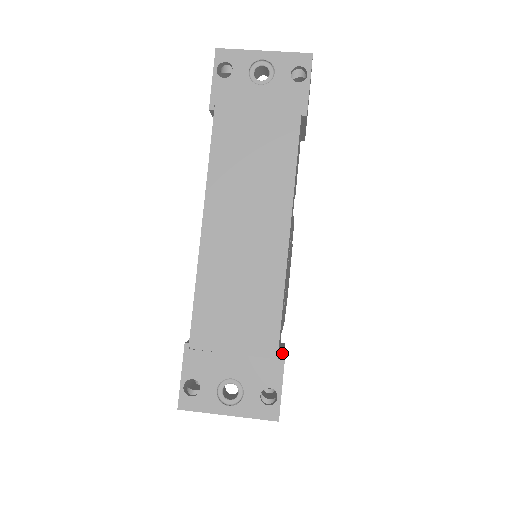
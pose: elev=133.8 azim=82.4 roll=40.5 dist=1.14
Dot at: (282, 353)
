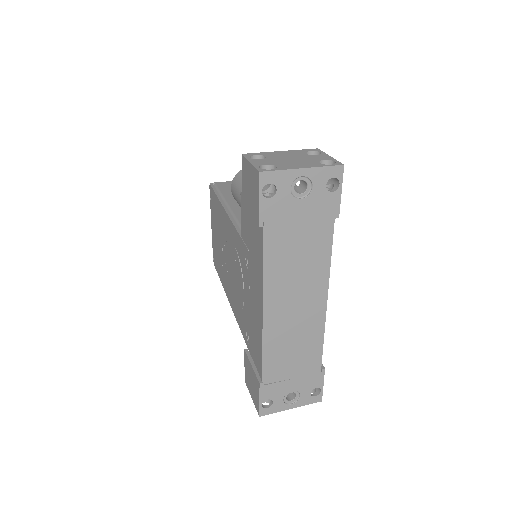
Dot at: (323, 368)
